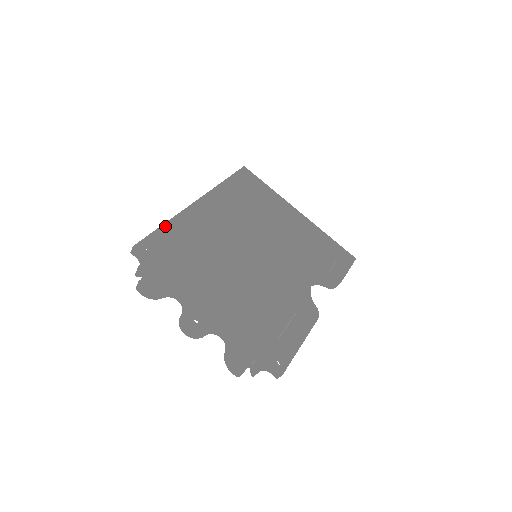
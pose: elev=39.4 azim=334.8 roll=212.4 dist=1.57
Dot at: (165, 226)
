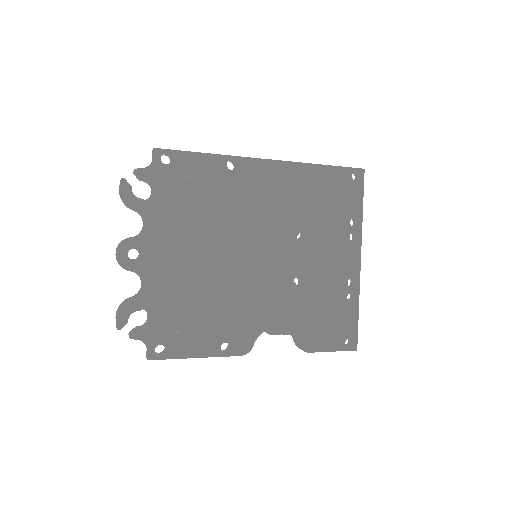
Dot at: (205, 156)
